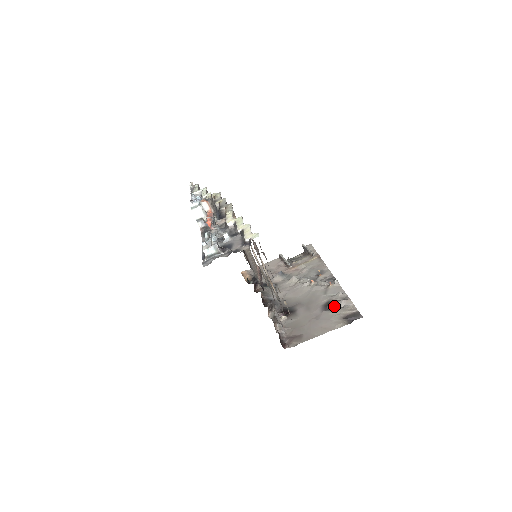
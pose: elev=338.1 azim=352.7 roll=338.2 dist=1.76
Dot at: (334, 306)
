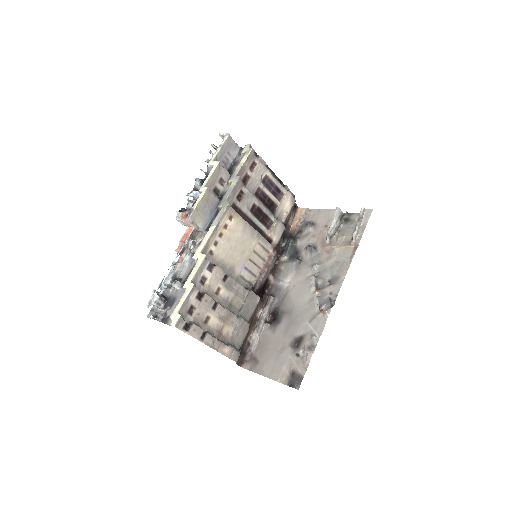
Dot at: (299, 349)
